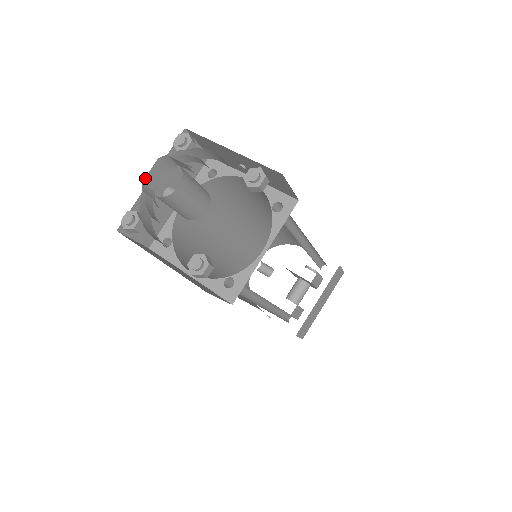
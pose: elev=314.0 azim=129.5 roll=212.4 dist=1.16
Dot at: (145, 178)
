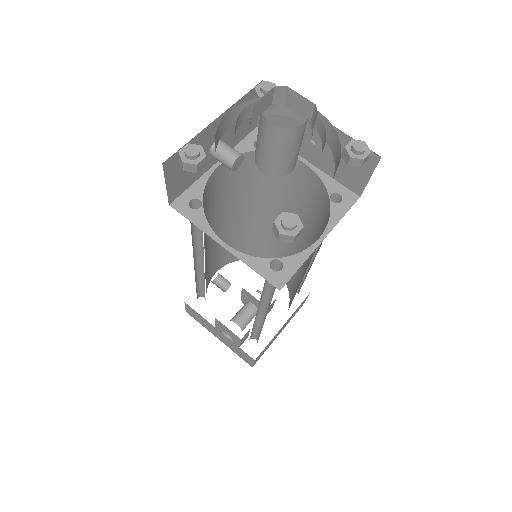
Dot at: (256, 102)
